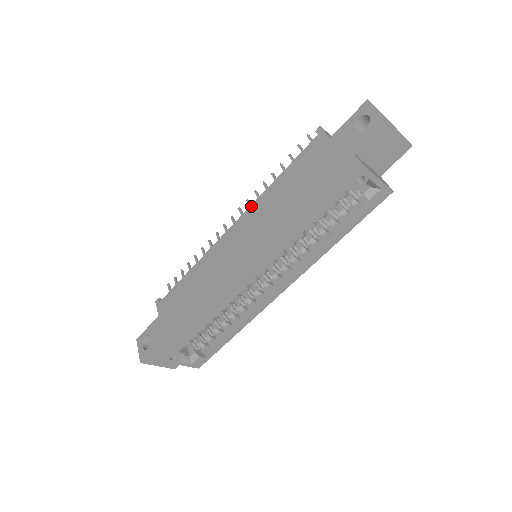
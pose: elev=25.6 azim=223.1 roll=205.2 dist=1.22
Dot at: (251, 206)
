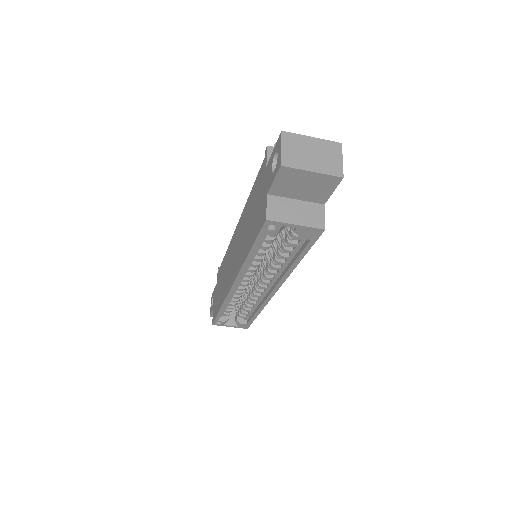
Dot at: (242, 213)
